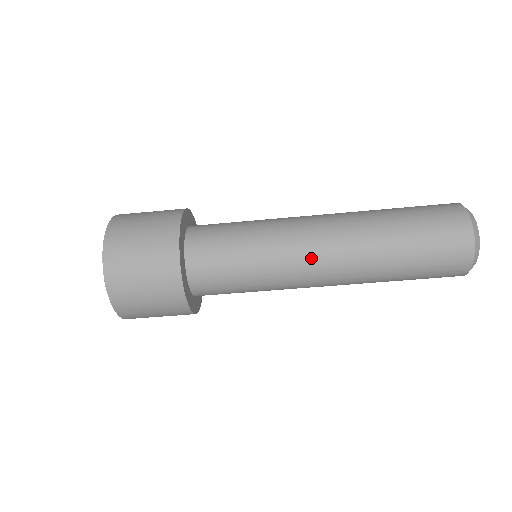
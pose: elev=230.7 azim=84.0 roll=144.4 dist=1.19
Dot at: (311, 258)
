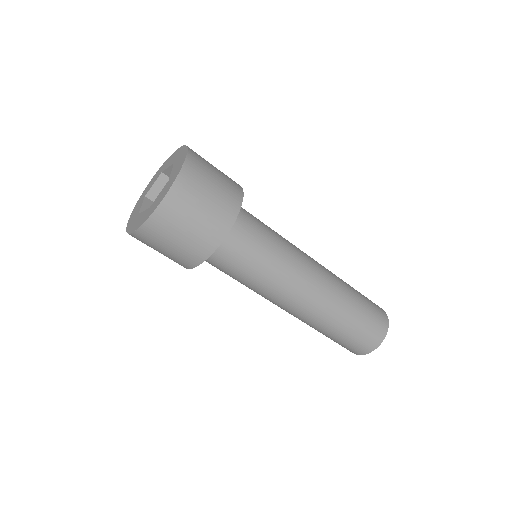
Dot at: (310, 265)
